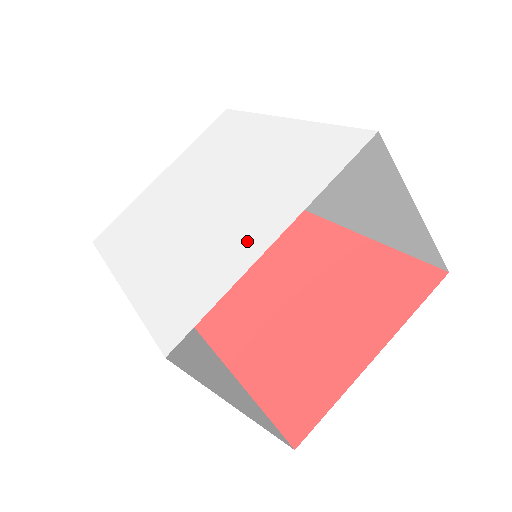
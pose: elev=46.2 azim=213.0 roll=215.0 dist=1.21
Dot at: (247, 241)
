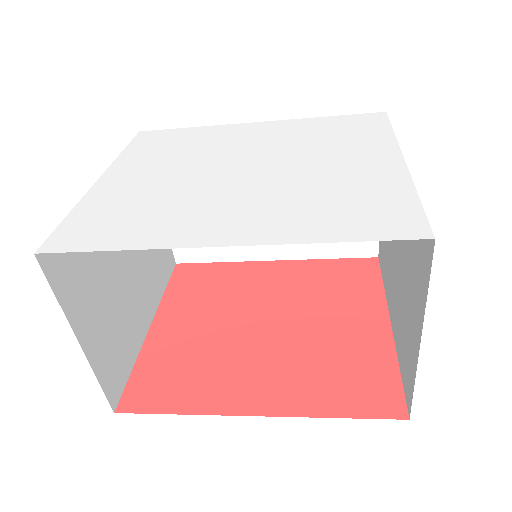
Dot at: (373, 167)
